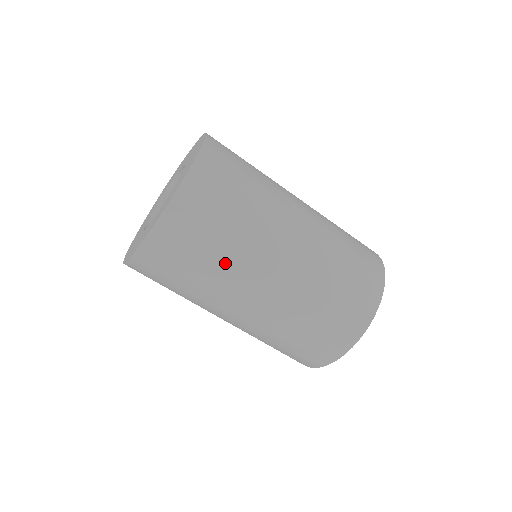
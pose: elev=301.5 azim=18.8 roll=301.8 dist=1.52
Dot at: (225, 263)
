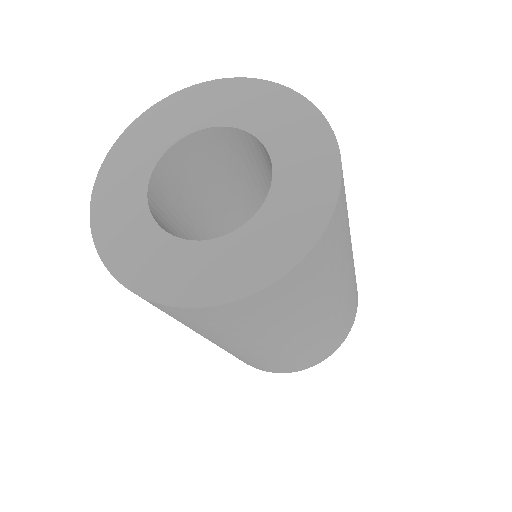
Dot at: occluded
